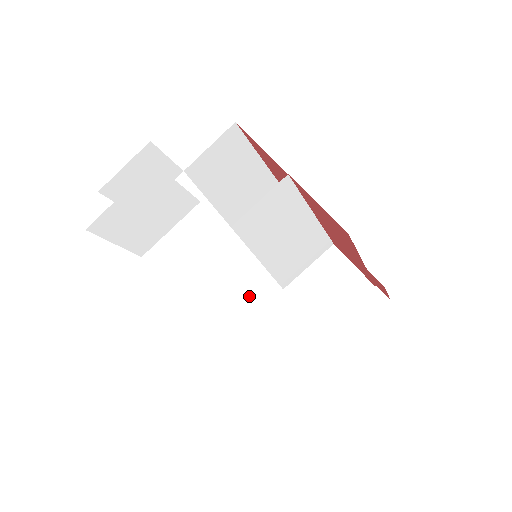
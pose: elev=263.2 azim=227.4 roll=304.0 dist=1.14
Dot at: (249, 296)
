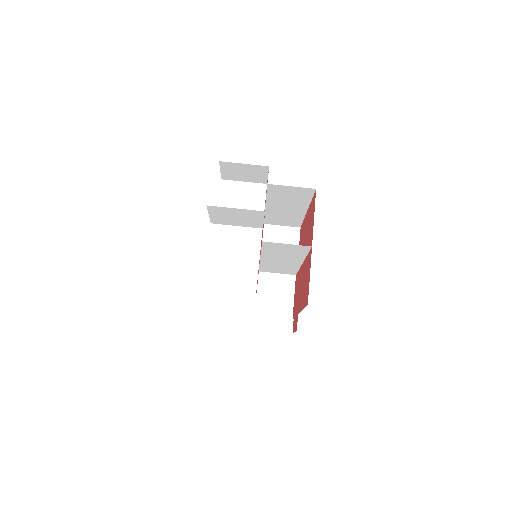
Dot at: (238, 284)
